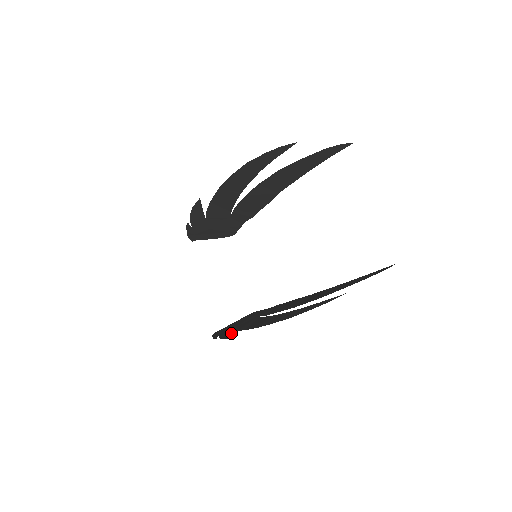
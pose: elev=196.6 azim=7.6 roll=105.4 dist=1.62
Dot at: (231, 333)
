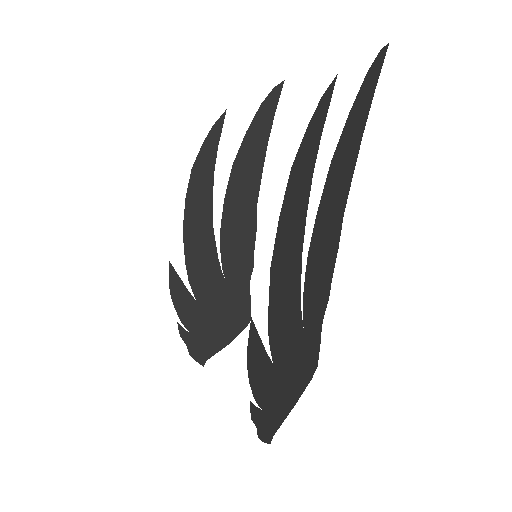
Dot at: (260, 356)
